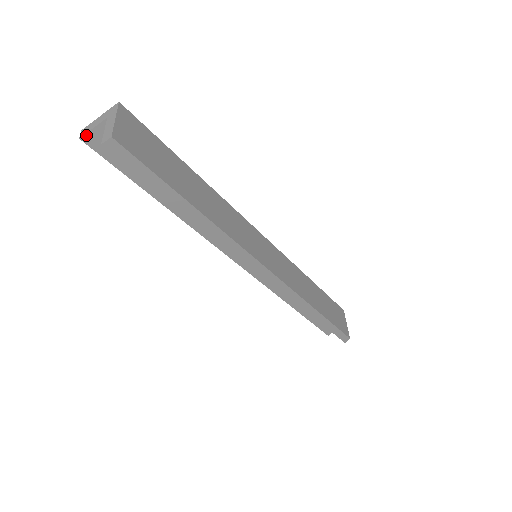
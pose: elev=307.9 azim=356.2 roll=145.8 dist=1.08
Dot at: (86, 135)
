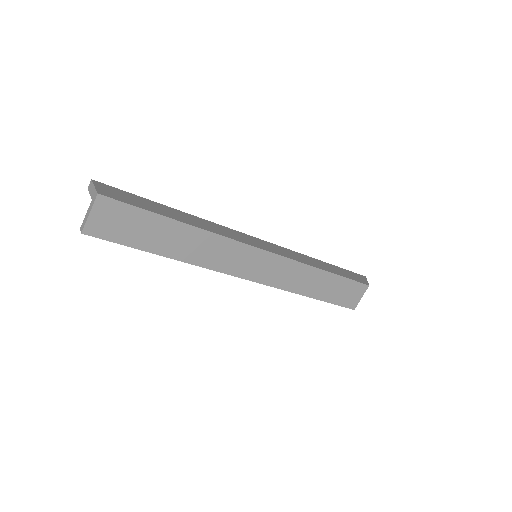
Dot at: (90, 191)
